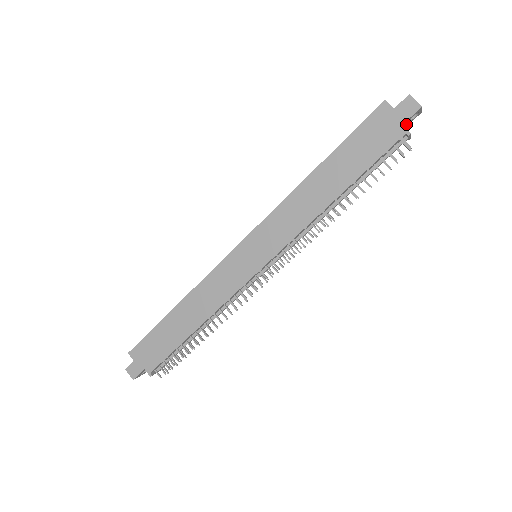
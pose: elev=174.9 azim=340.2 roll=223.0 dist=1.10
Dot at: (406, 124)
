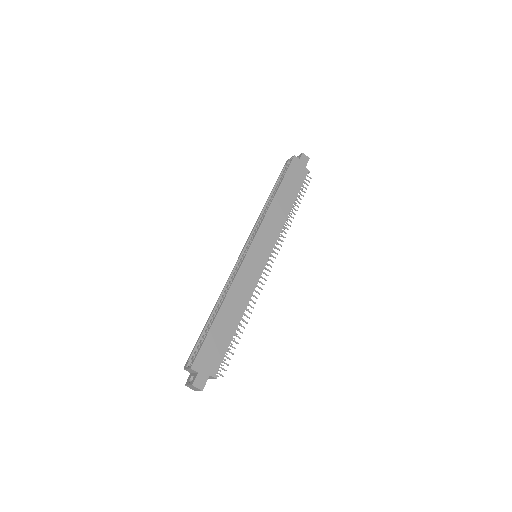
Dot at: occluded
